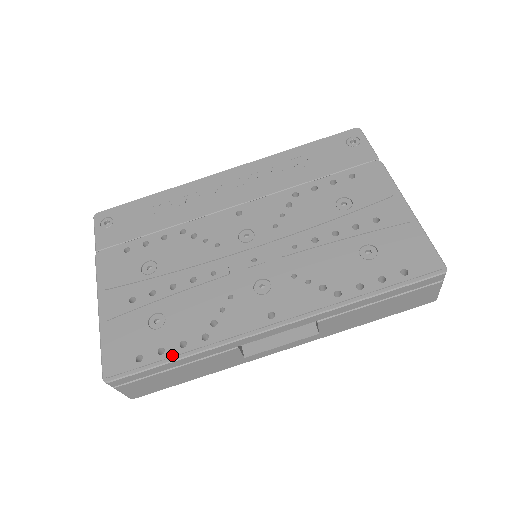
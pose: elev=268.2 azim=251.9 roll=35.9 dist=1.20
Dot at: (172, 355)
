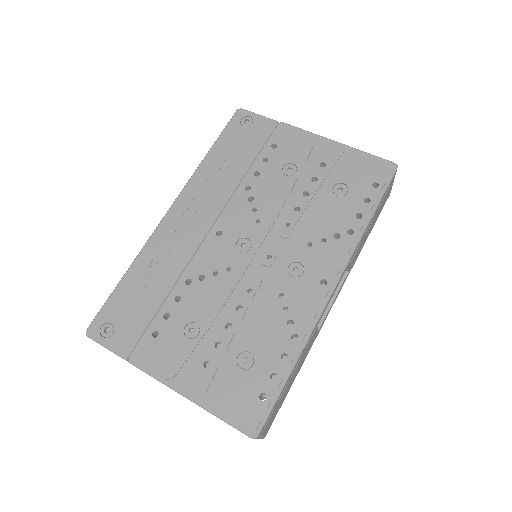
Dot at: (285, 371)
